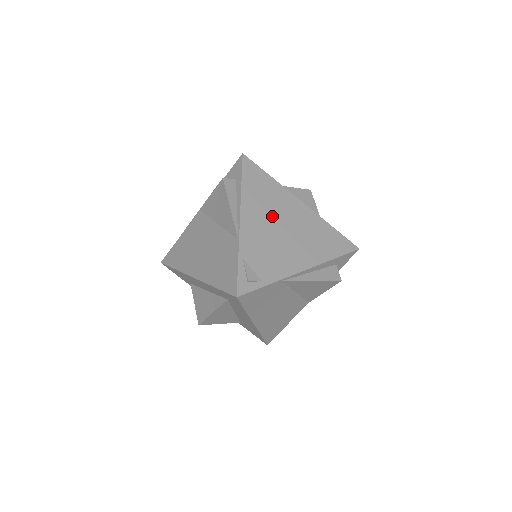
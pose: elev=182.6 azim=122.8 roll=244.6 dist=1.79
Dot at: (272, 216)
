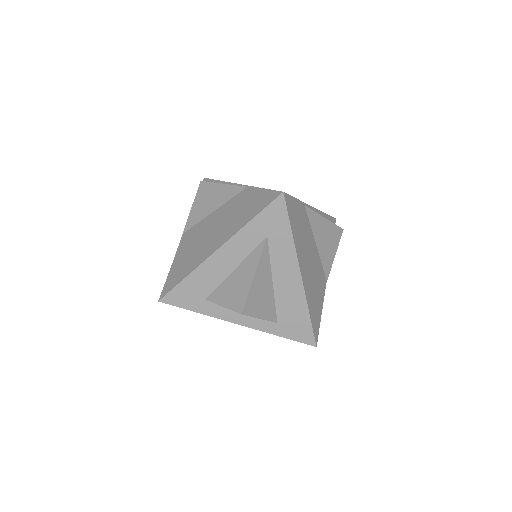
Dot at: occluded
